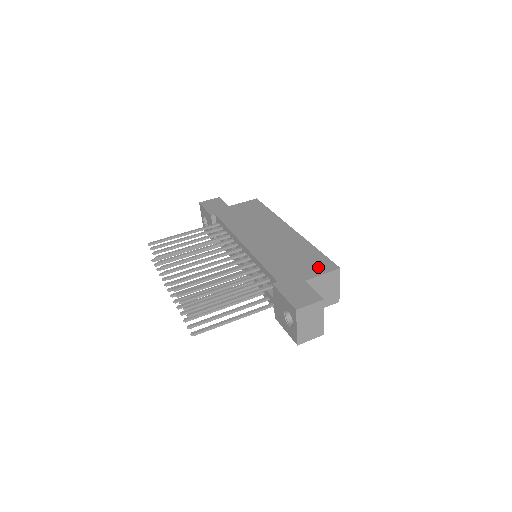
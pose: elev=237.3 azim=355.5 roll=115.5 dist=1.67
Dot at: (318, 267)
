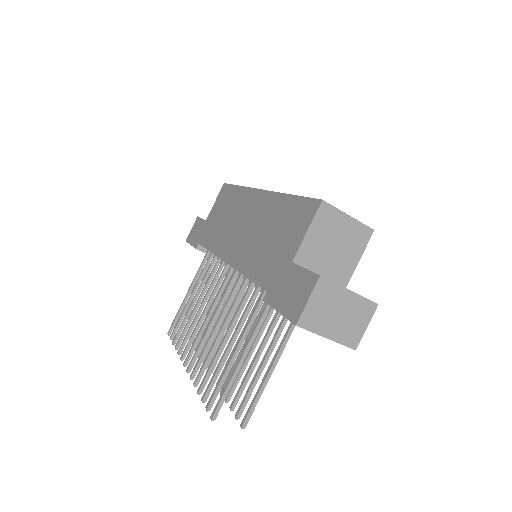
Dot at: (299, 224)
